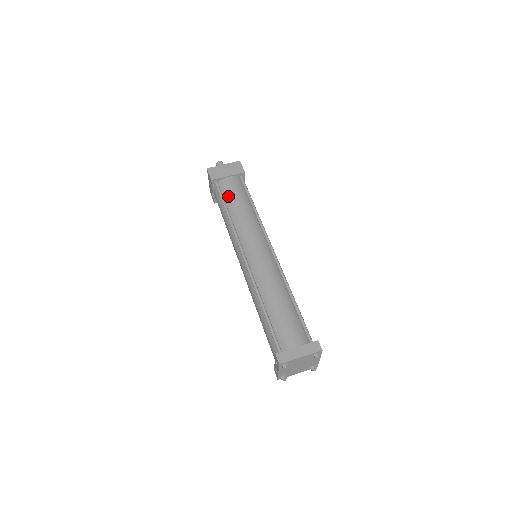
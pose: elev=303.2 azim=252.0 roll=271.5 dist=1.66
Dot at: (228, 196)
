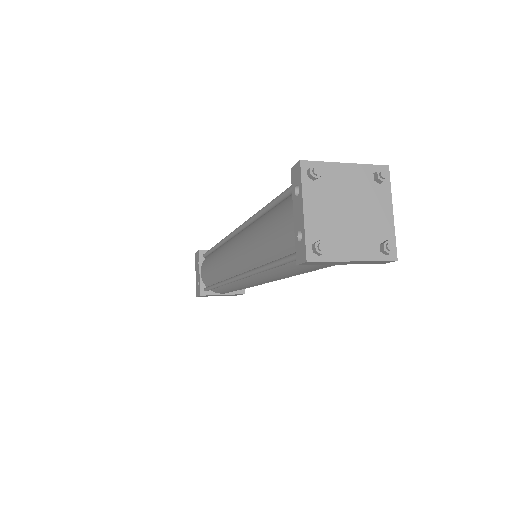
Dot at: occluded
